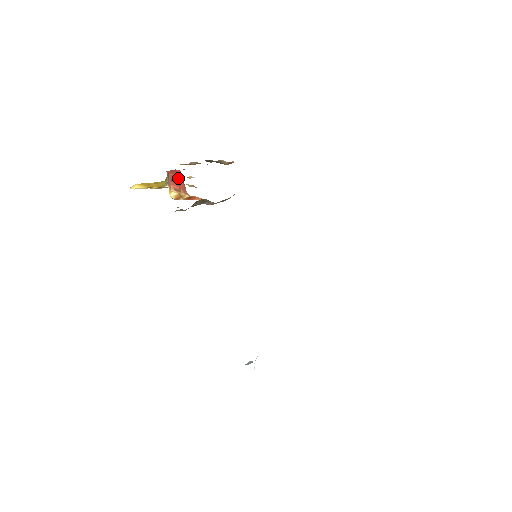
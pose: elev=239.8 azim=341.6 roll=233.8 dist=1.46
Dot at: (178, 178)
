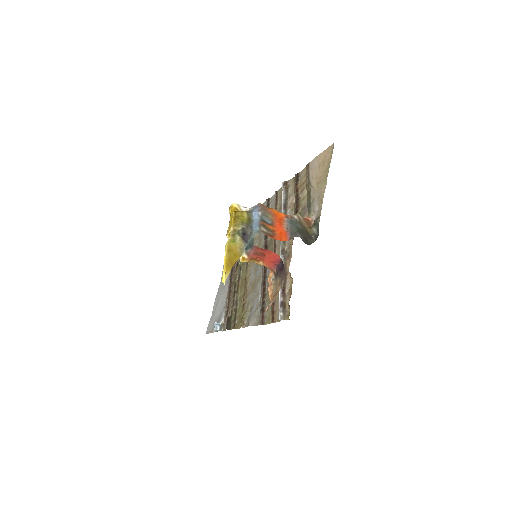
Dot at: (269, 258)
